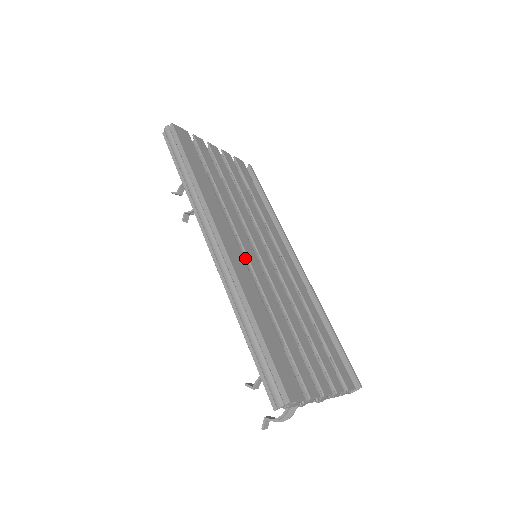
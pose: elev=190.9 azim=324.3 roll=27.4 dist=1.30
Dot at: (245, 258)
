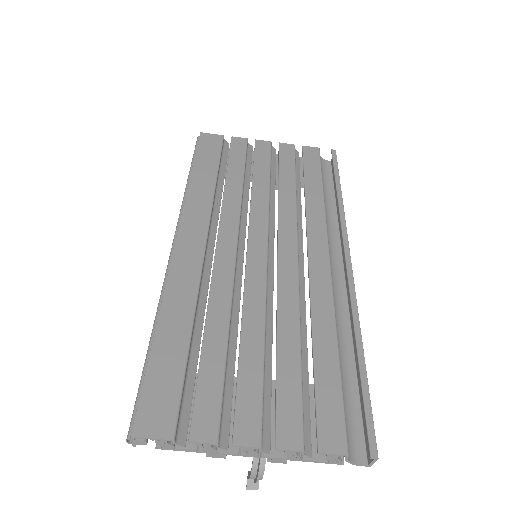
Dot at: occluded
